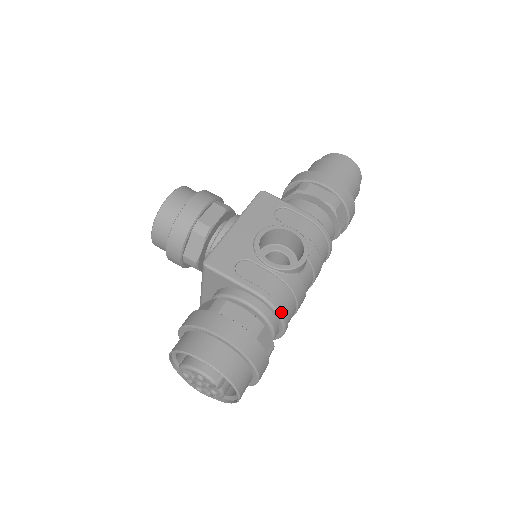
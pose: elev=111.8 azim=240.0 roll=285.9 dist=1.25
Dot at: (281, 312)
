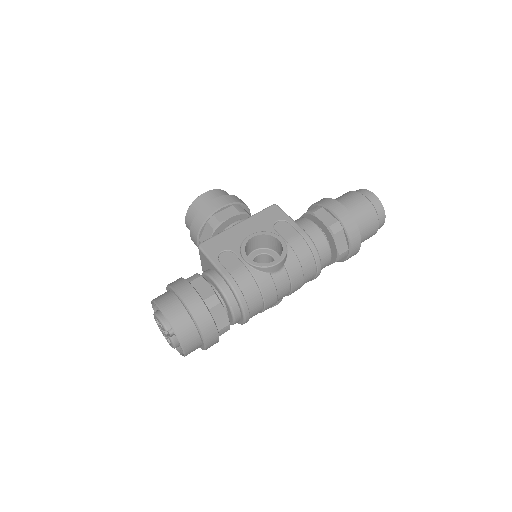
Dot at: (241, 298)
